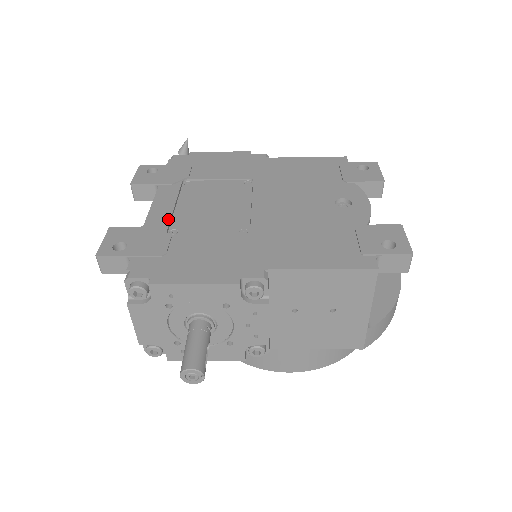
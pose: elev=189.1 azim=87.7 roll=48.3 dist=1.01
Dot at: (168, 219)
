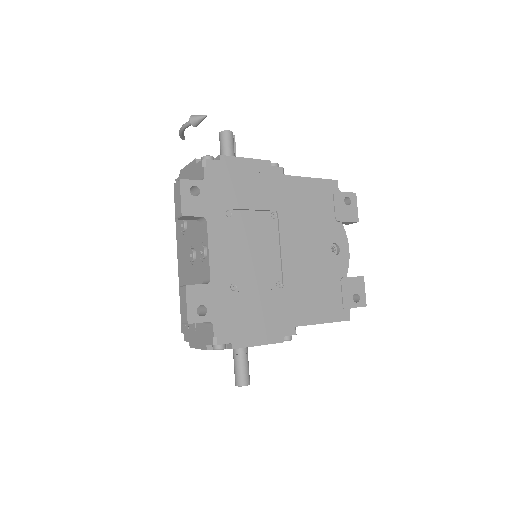
Dot at: (227, 272)
